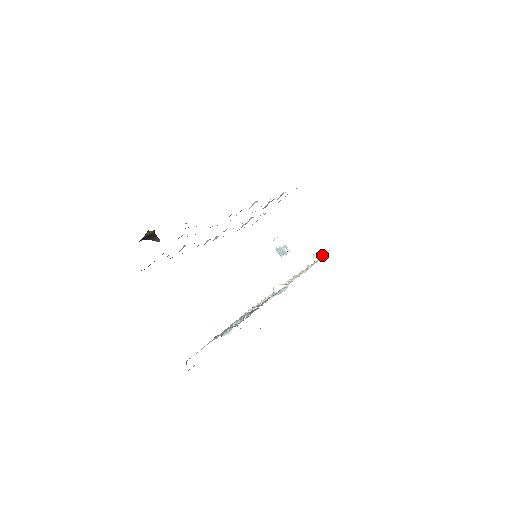
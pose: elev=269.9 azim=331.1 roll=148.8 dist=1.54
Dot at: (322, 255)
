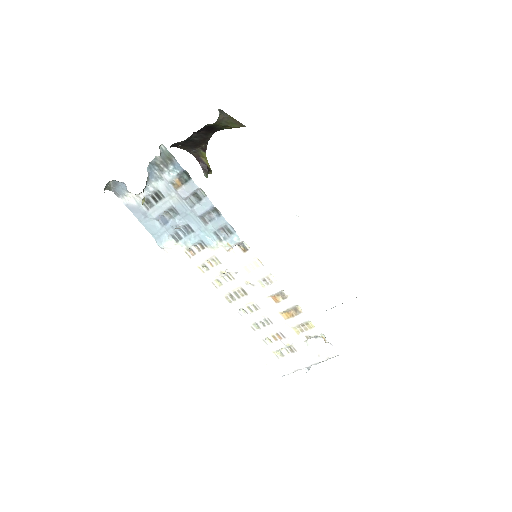
Dot at: (323, 351)
